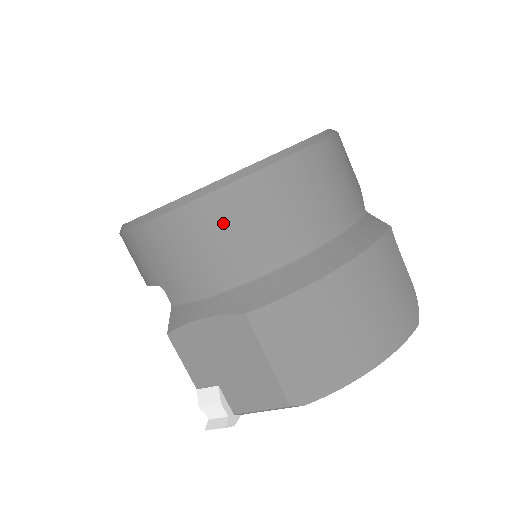
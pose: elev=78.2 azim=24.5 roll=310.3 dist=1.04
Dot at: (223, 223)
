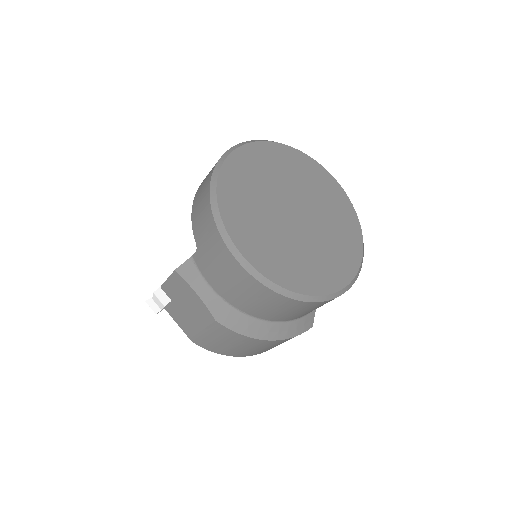
Dot at: (254, 293)
